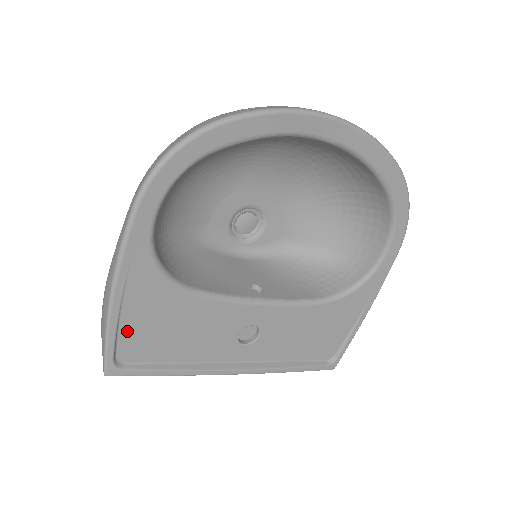
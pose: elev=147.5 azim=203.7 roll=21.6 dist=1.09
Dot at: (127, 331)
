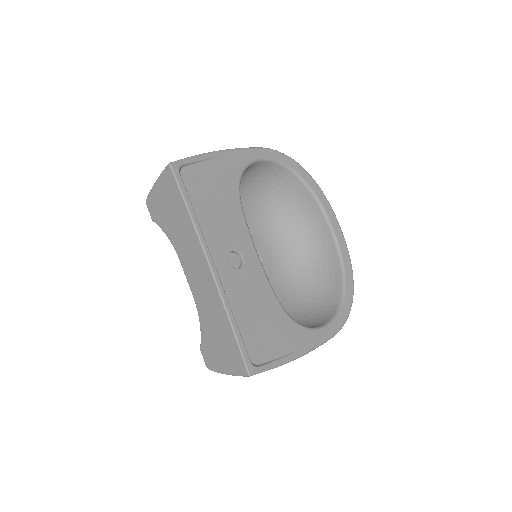
Dot at: (202, 168)
